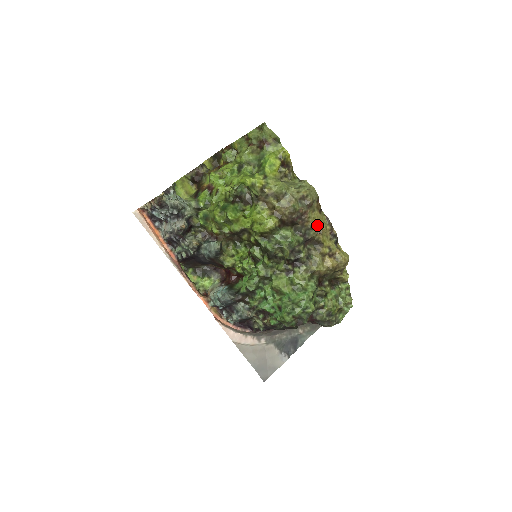
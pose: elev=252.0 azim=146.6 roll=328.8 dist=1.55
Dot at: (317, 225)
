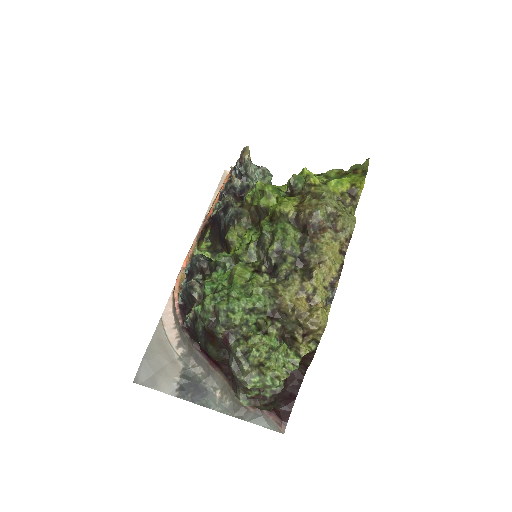
Dot at: (324, 252)
